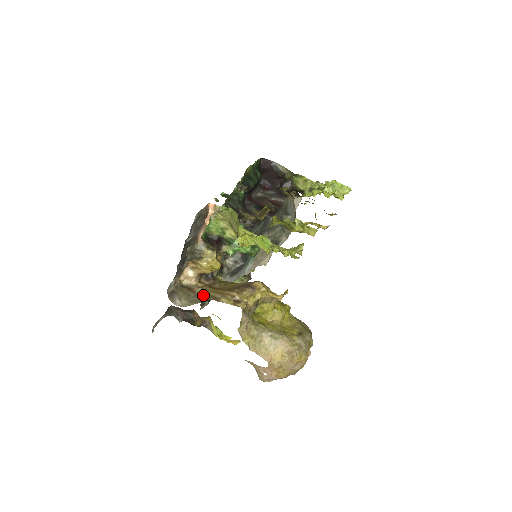
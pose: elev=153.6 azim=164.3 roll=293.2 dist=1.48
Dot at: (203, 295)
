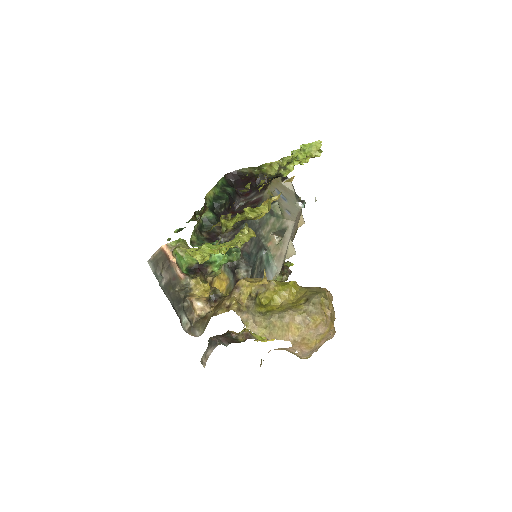
Dot at: occluded
